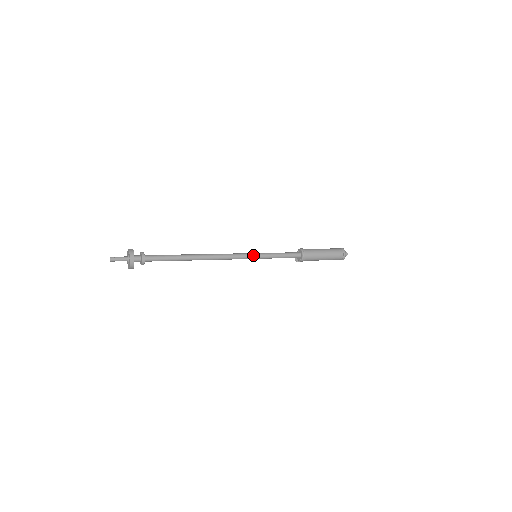
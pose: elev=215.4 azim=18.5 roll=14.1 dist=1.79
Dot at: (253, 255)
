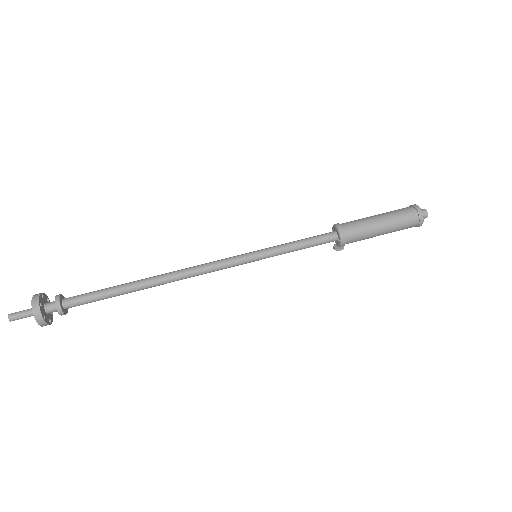
Dot at: (248, 254)
